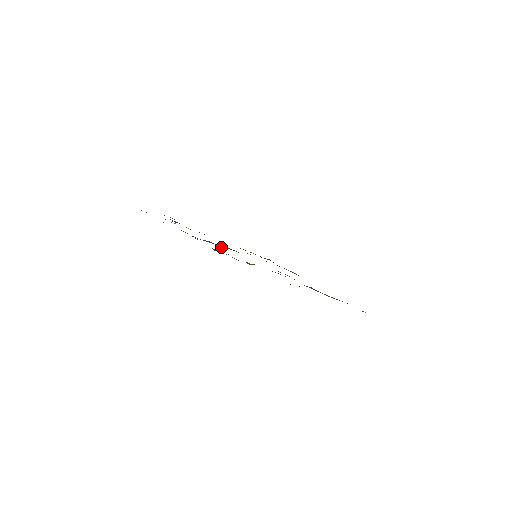
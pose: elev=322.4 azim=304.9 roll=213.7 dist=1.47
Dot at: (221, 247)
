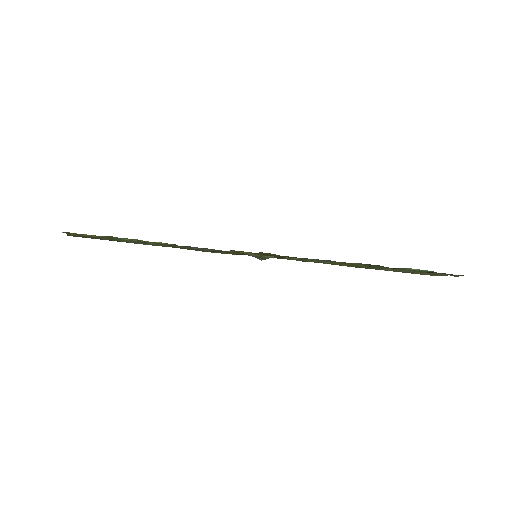
Dot at: occluded
